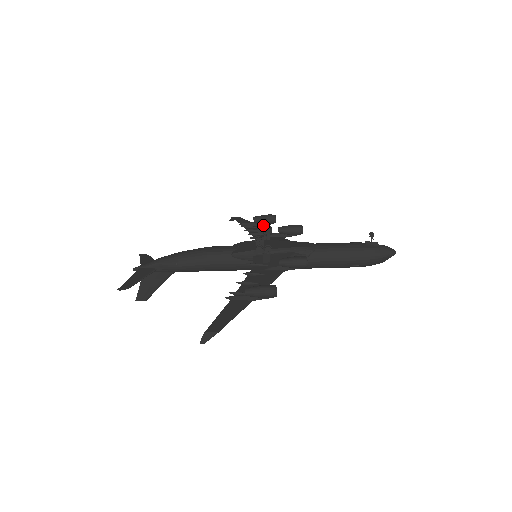
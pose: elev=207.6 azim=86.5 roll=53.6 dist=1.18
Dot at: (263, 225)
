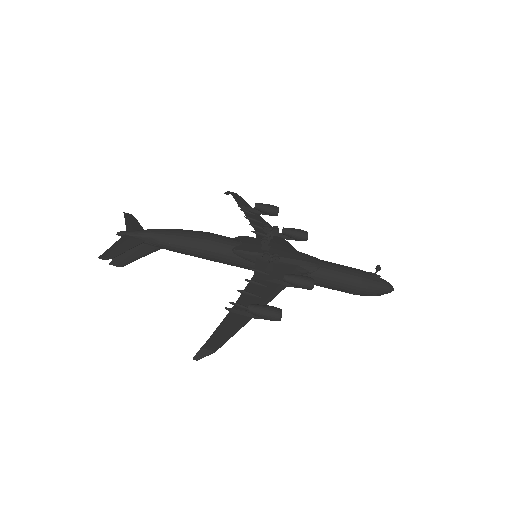
Dot at: (263, 214)
